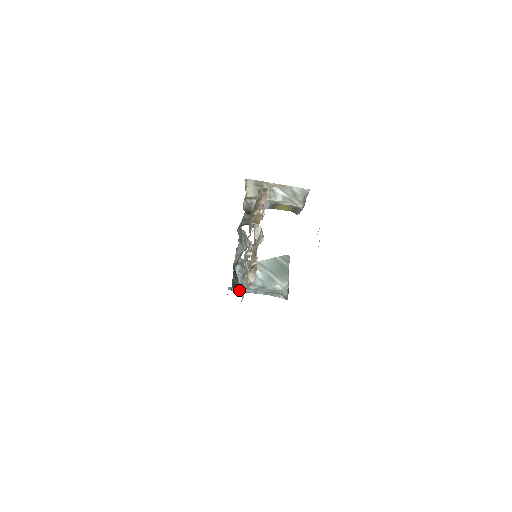
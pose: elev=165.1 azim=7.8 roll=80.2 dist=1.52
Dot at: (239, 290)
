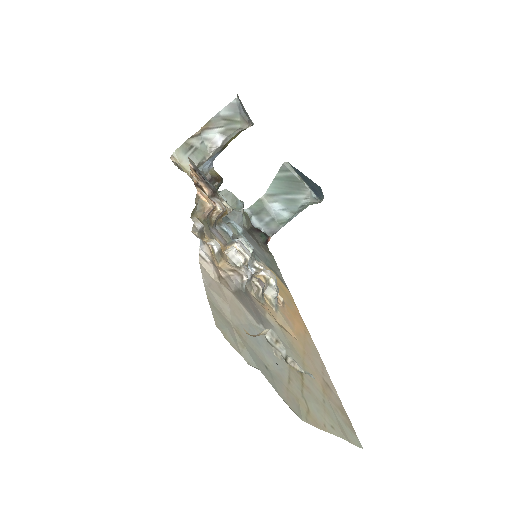
Dot at: occluded
